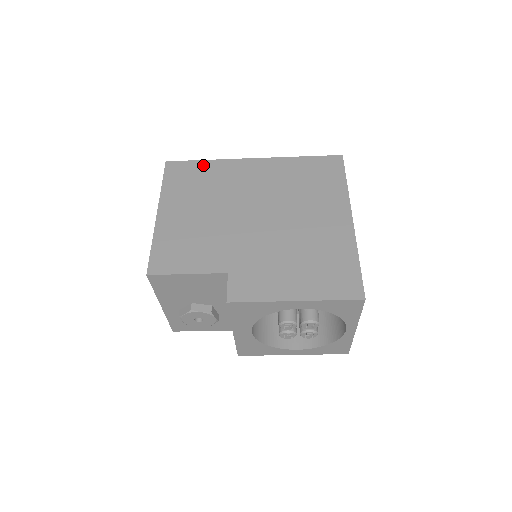
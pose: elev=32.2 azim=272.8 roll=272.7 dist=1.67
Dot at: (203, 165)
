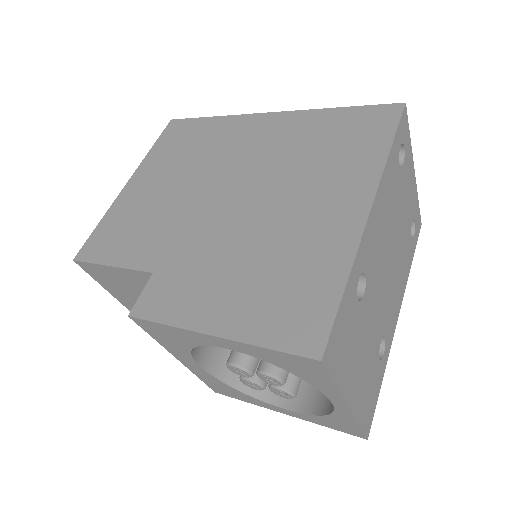
Dot at: (207, 123)
